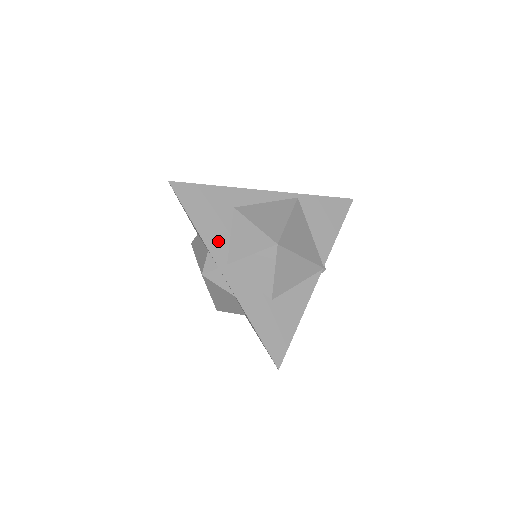
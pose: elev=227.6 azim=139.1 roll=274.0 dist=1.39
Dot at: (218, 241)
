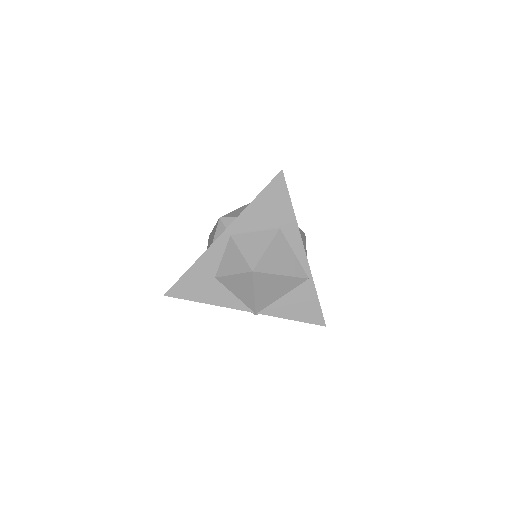
Dot at: (247, 223)
